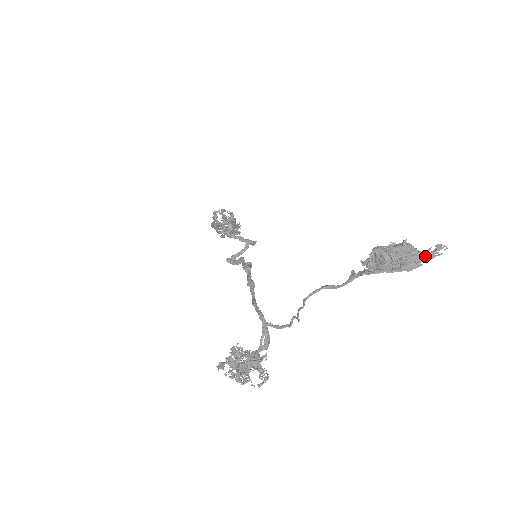
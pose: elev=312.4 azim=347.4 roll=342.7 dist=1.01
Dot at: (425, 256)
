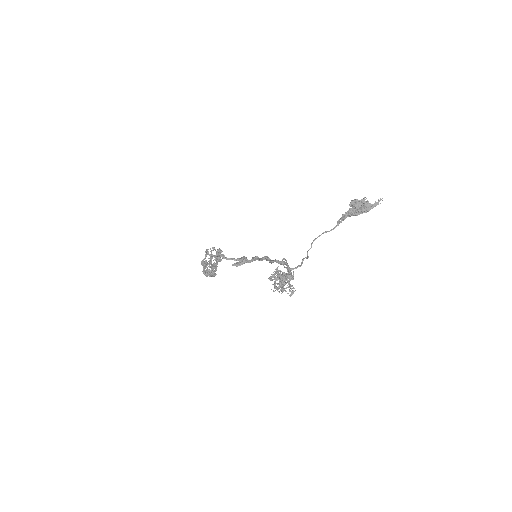
Dot at: (374, 204)
